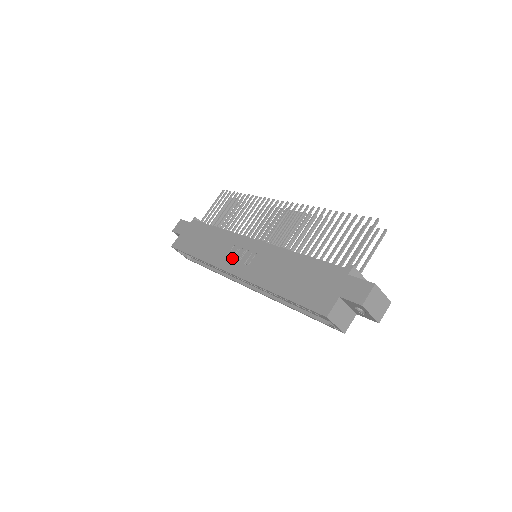
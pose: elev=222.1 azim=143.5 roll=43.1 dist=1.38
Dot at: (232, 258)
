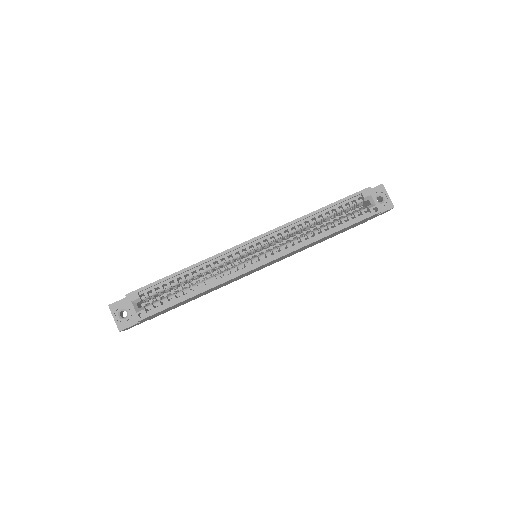
Dot at: occluded
